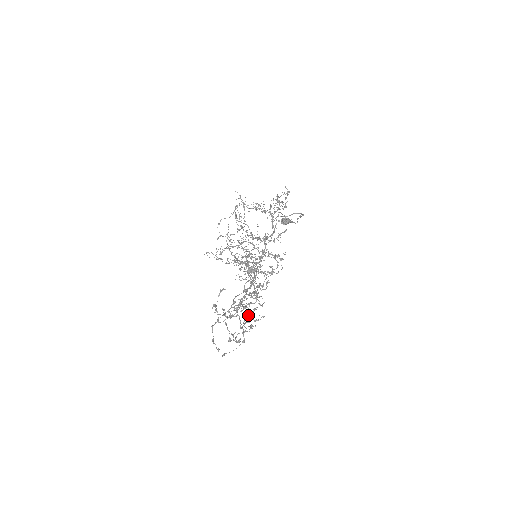
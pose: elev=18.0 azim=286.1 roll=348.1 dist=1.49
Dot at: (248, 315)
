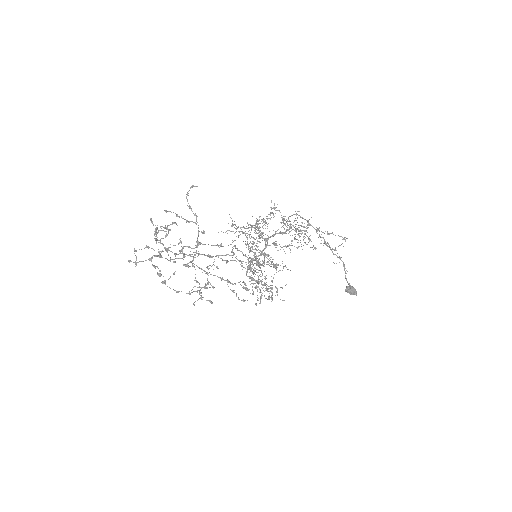
Dot at: occluded
